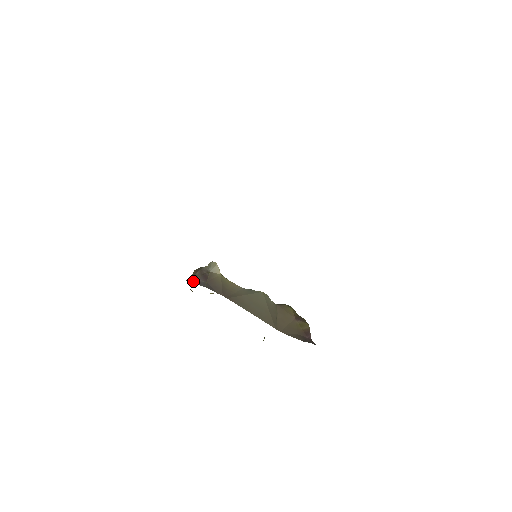
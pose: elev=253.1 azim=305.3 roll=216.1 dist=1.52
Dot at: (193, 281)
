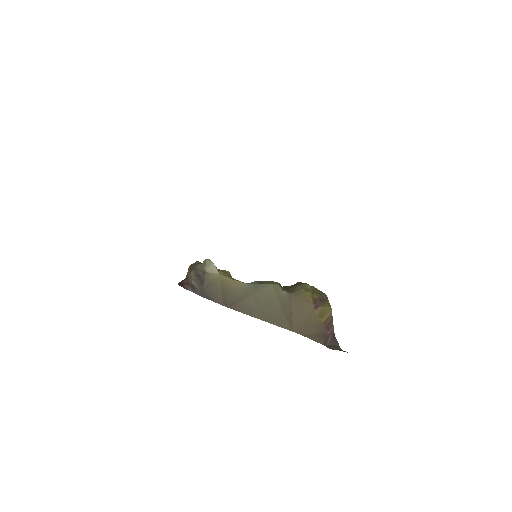
Dot at: (188, 287)
